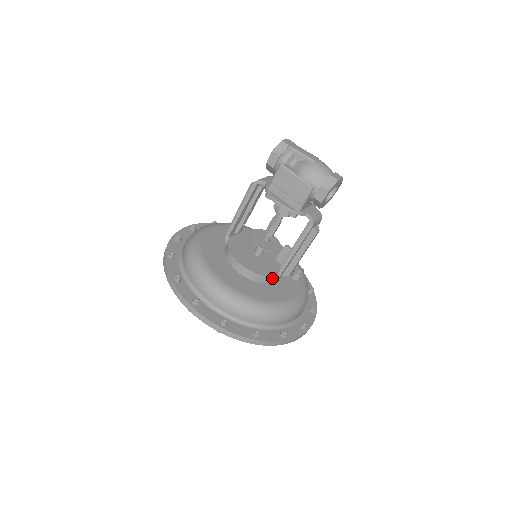
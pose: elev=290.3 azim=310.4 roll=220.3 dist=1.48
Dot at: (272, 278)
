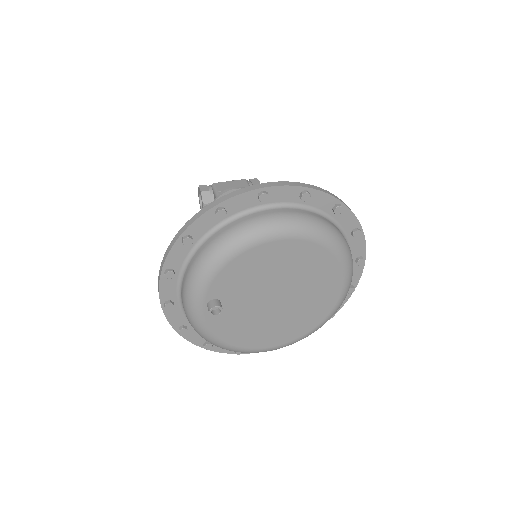
Dot at: occluded
